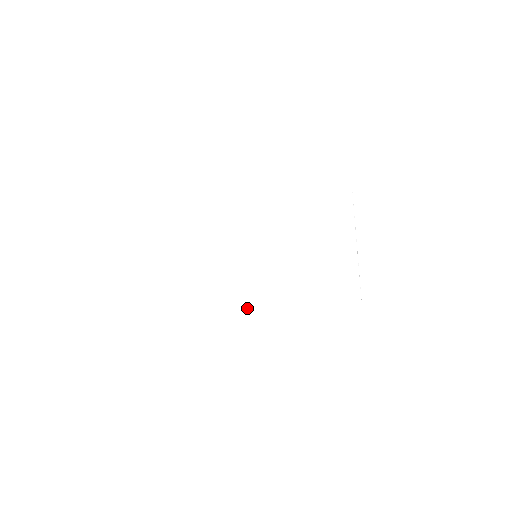
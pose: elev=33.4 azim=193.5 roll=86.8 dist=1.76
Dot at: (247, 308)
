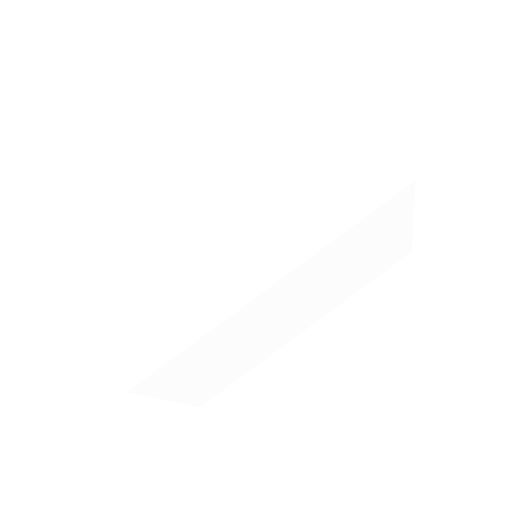
Dot at: (285, 325)
